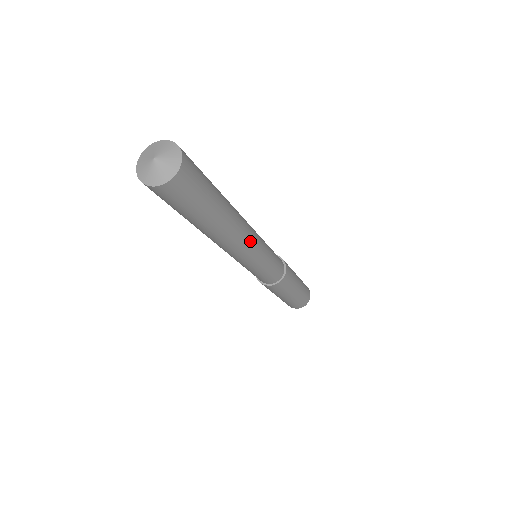
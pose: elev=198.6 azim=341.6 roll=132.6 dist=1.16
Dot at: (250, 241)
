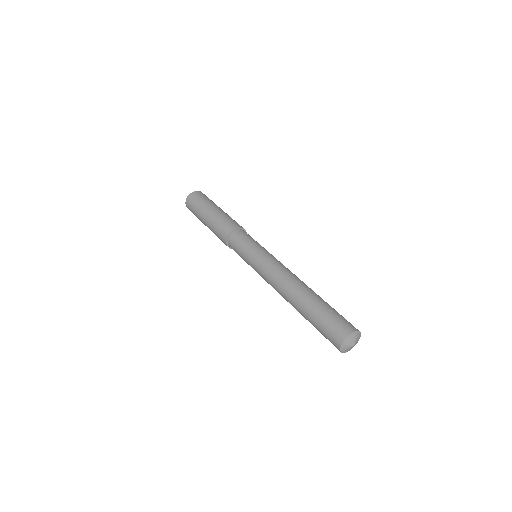
Dot at: occluded
